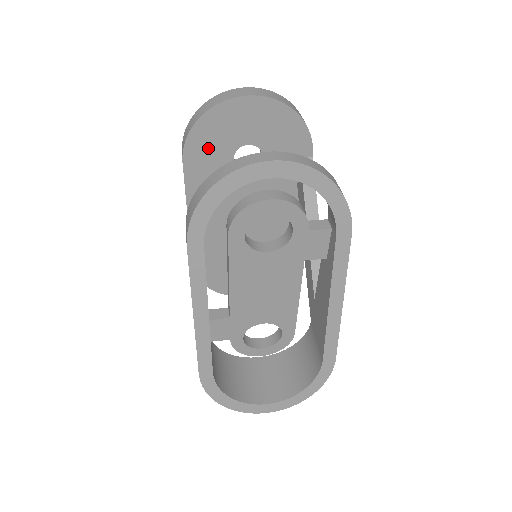
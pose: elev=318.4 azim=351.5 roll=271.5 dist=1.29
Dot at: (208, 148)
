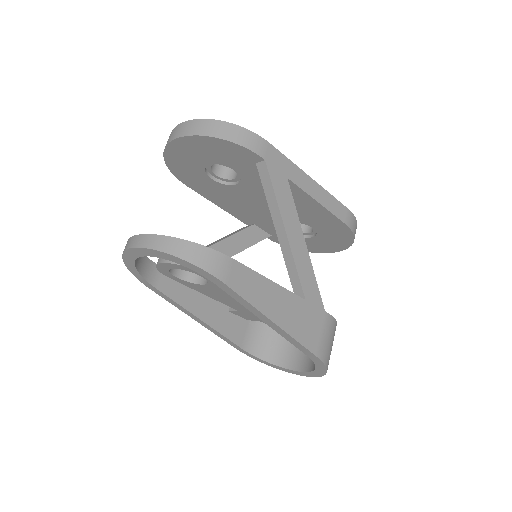
Dot at: (191, 175)
